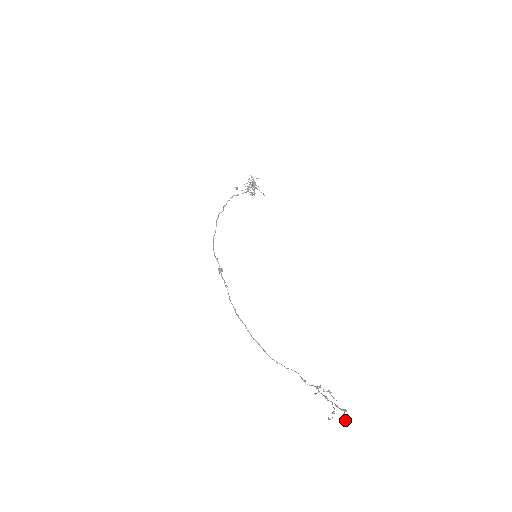
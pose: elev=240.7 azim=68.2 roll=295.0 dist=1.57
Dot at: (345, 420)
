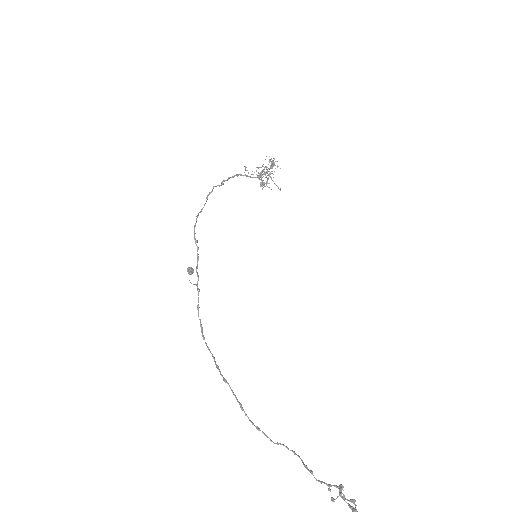
Dot at: out of frame
